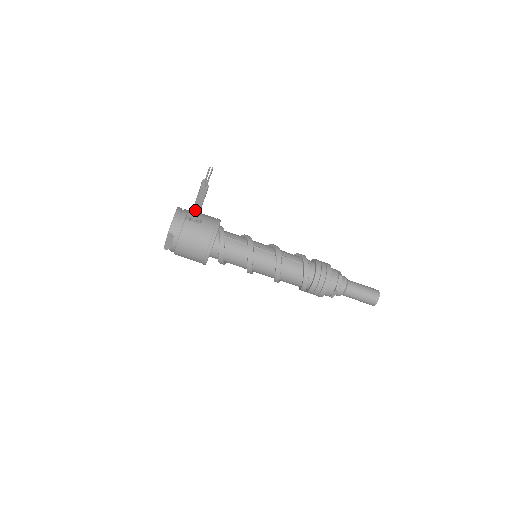
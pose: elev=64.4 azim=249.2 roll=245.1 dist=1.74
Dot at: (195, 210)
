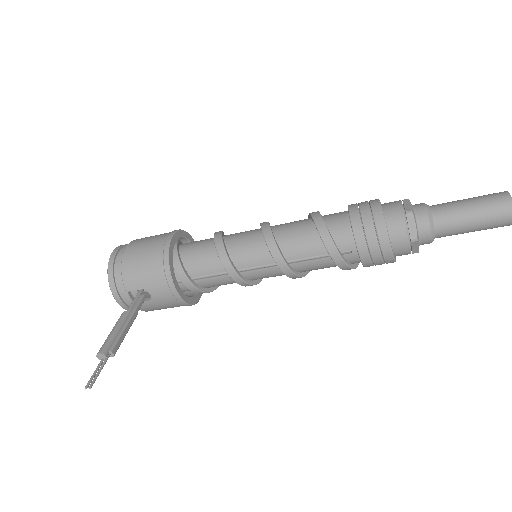
Dot at: occluded
